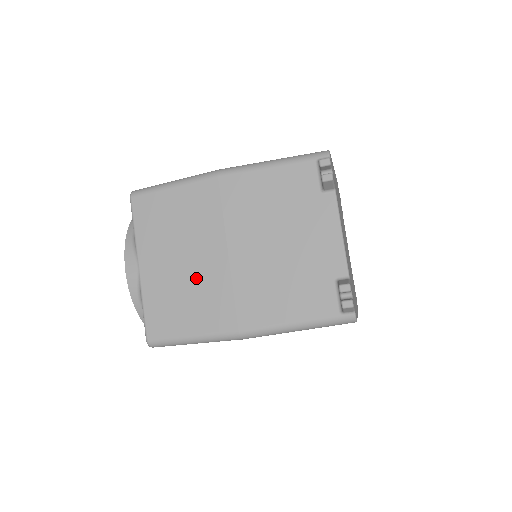
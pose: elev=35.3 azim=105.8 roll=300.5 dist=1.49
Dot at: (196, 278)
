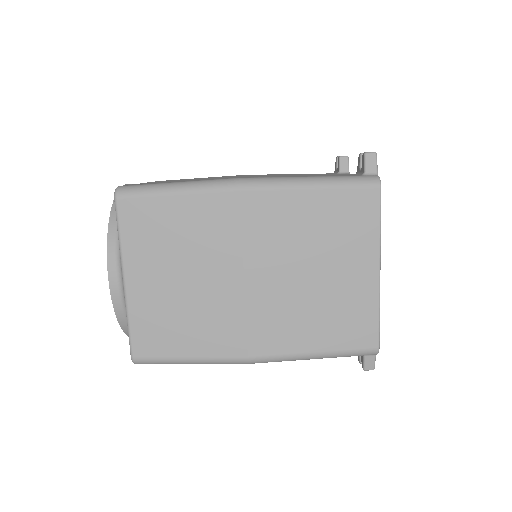
Dot at: occluded
